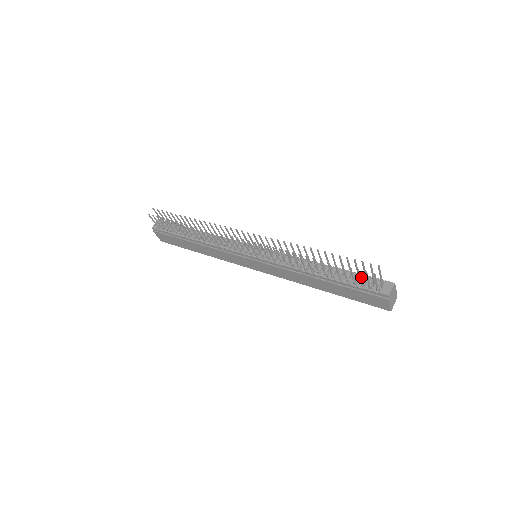
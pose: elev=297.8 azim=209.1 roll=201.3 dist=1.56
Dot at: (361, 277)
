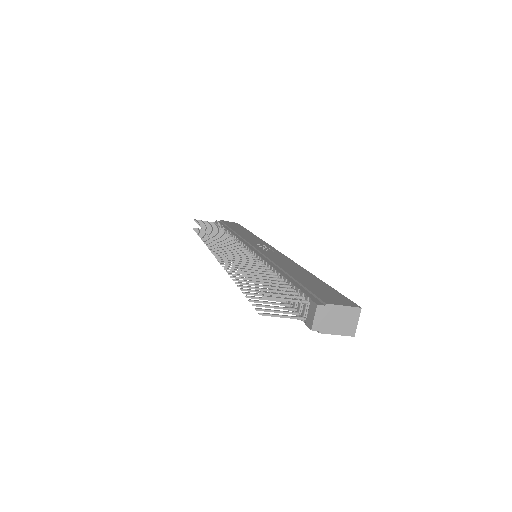
Dot at: occluded
